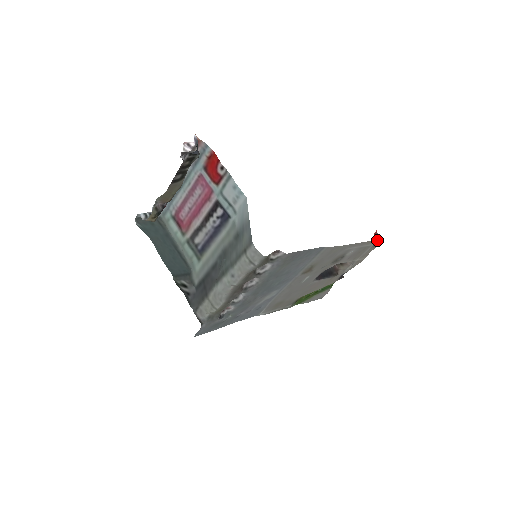
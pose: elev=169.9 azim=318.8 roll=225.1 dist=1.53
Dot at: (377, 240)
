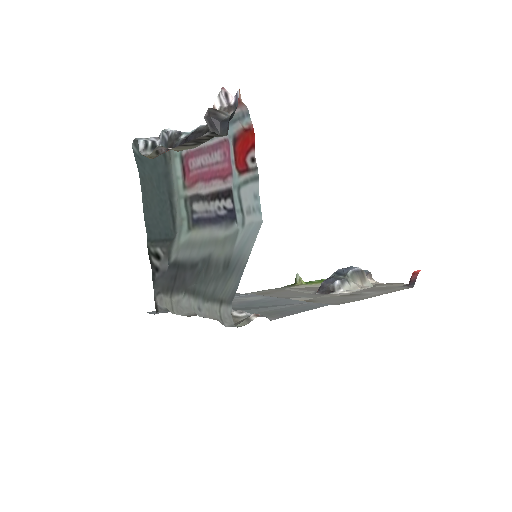
Dot at: (410, 287)
